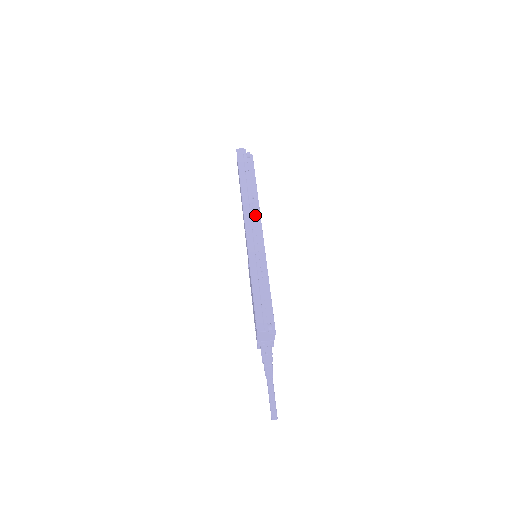
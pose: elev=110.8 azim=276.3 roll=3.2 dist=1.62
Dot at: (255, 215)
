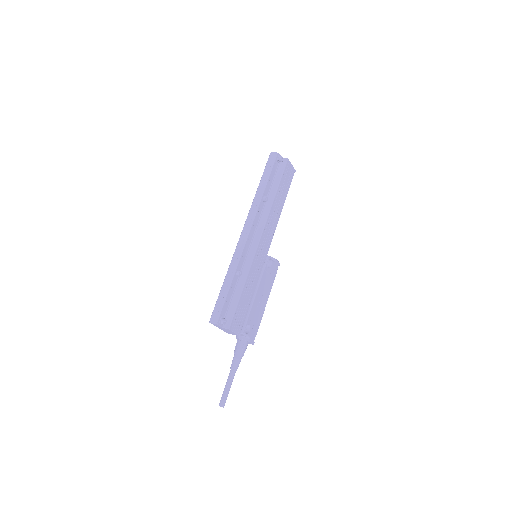
Dot at: (263, 217)
